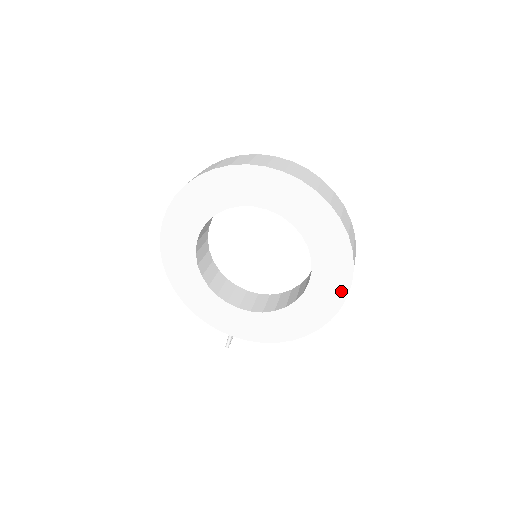
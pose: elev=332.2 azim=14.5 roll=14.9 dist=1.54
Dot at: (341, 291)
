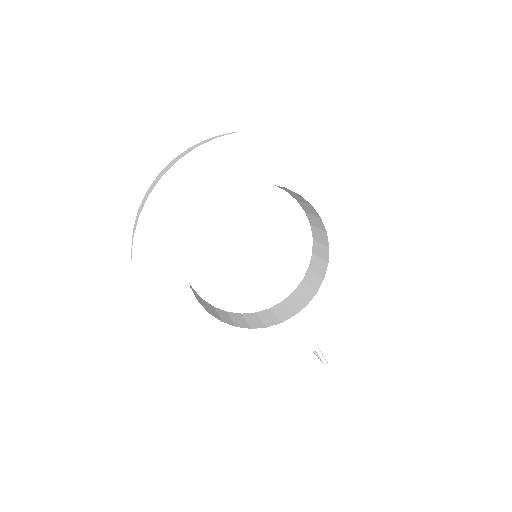
Dot at: (350, 192)
